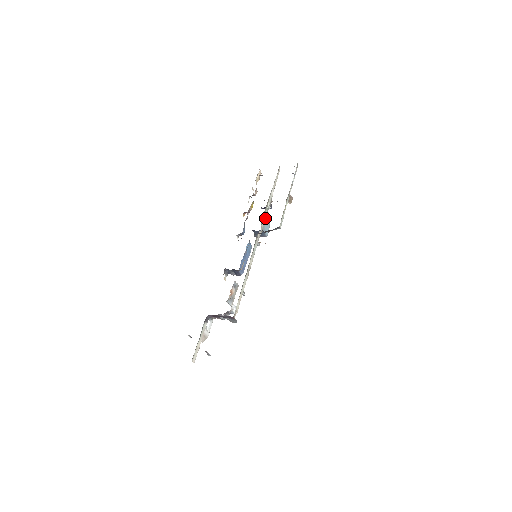
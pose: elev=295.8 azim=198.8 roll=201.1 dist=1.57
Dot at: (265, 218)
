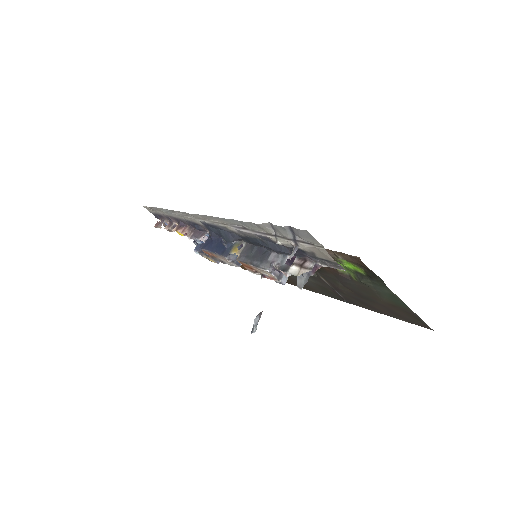
Dot at: occluded
